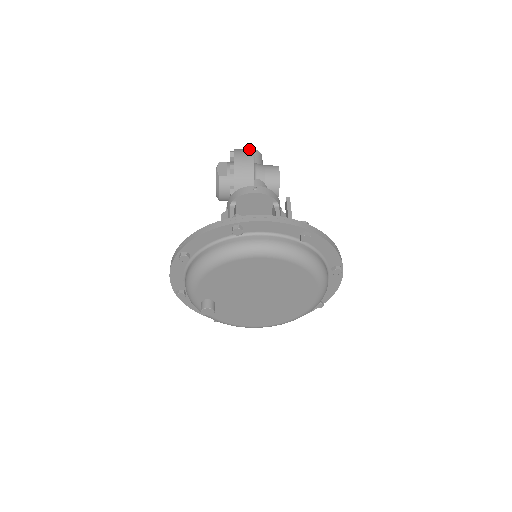
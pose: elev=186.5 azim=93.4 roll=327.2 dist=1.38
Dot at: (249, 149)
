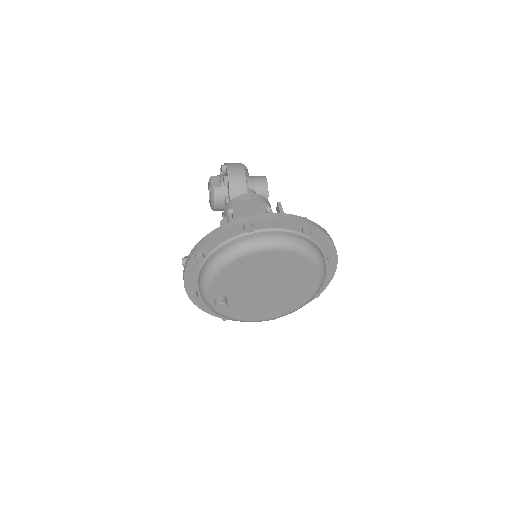
Dot at: occluded
